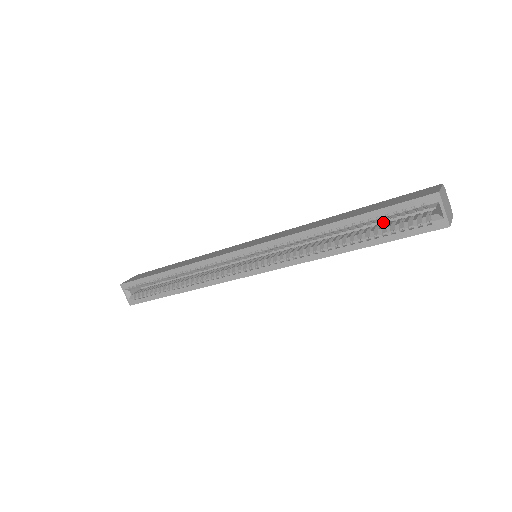
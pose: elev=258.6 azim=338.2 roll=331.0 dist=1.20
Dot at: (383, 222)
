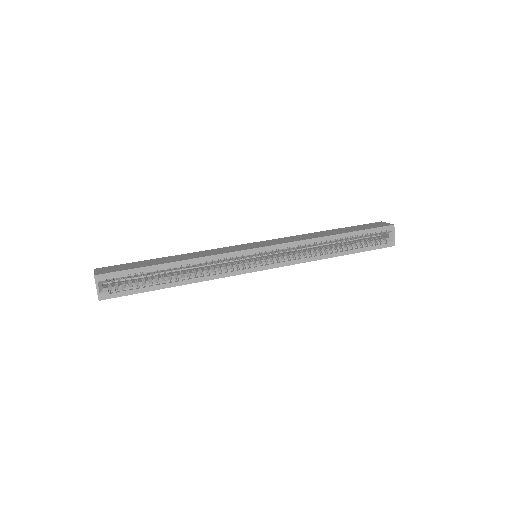
Dot at: (350, 240)
